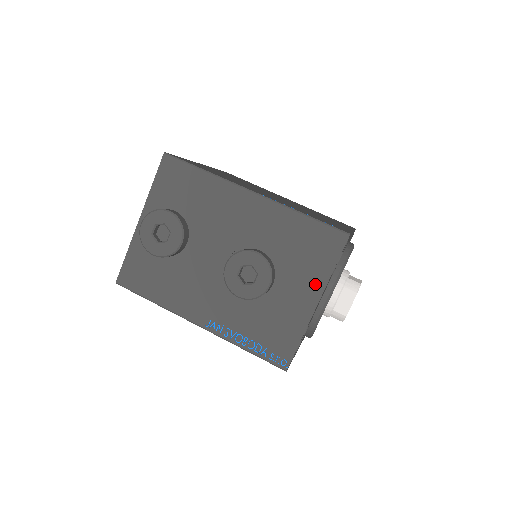
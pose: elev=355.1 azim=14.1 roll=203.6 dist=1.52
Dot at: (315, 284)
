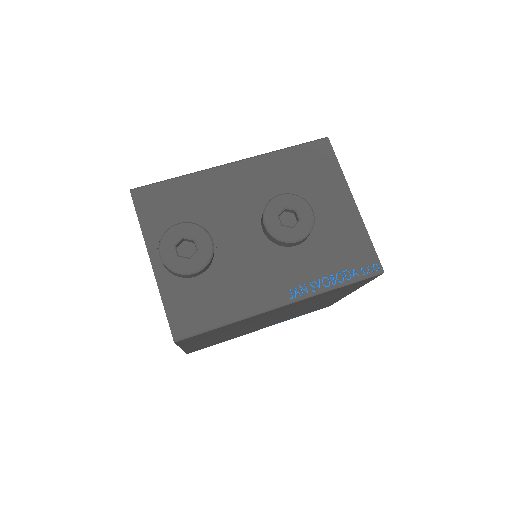
Dot at: (339, 189)
